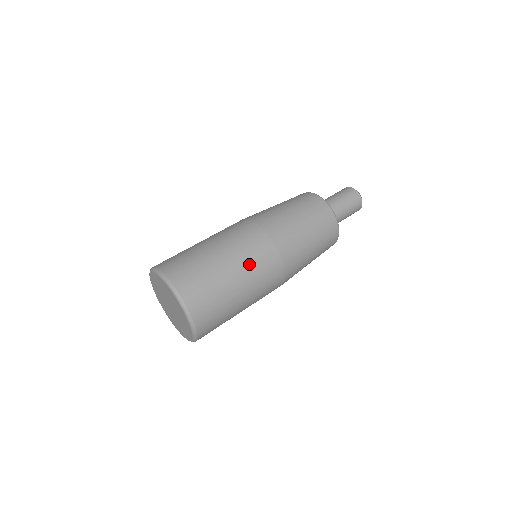
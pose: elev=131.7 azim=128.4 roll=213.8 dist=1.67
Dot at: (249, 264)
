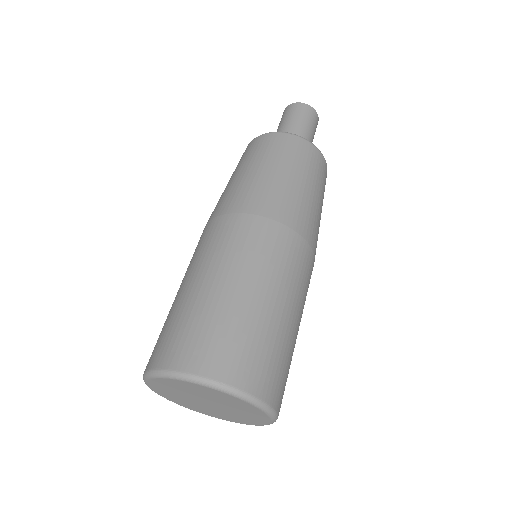
Dot at: (294, 285)
